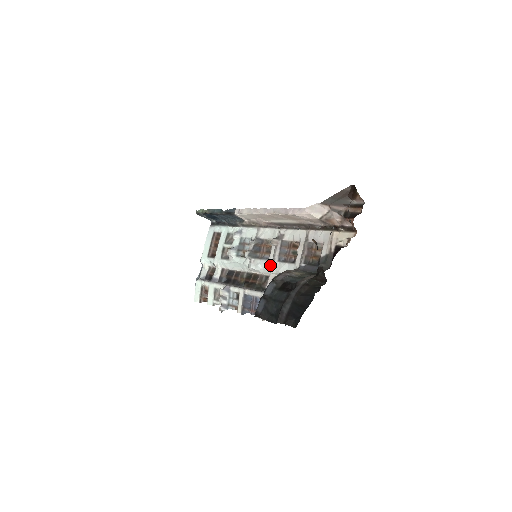
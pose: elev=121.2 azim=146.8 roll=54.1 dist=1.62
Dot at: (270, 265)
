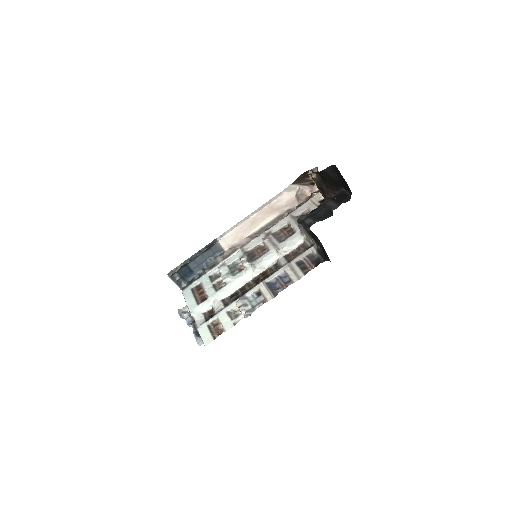
Dot at: (274, 250)
